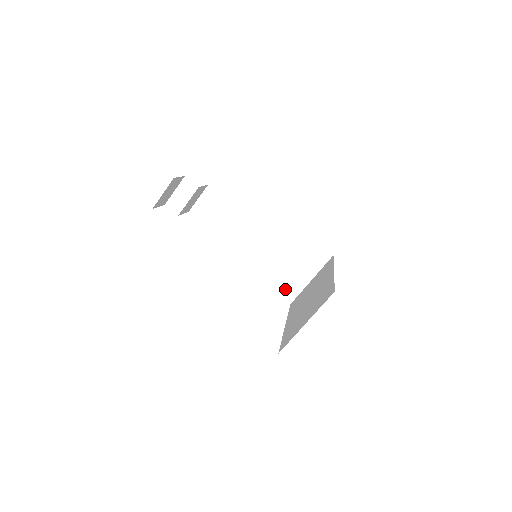
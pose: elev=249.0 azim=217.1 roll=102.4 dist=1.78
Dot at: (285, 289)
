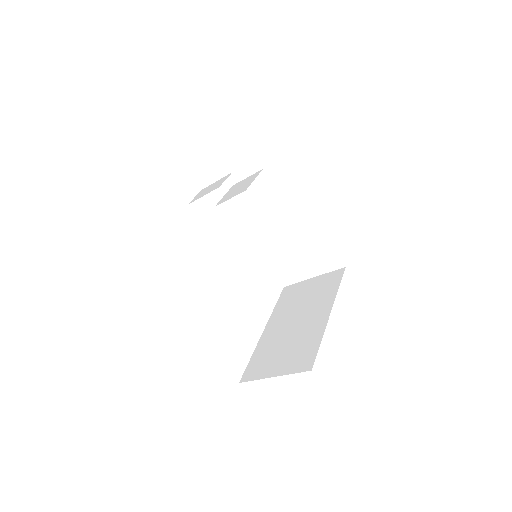
Dot at: (283, 273)
